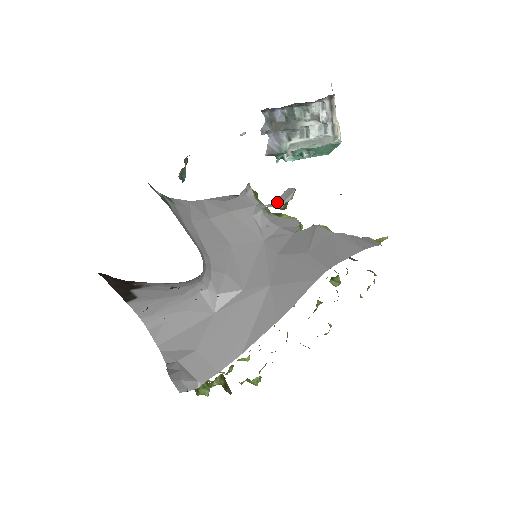
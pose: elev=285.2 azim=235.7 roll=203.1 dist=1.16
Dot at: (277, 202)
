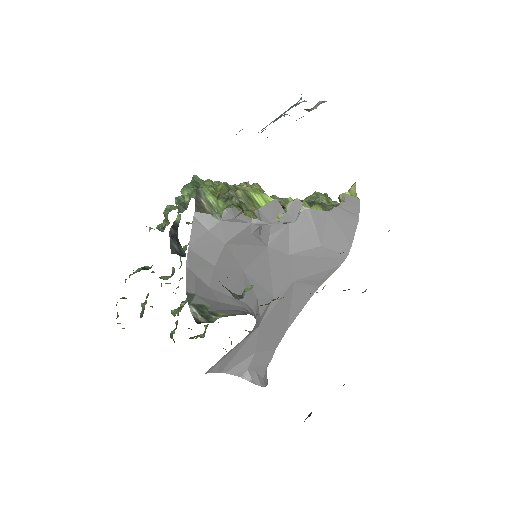
Dot at: (286, 221)
